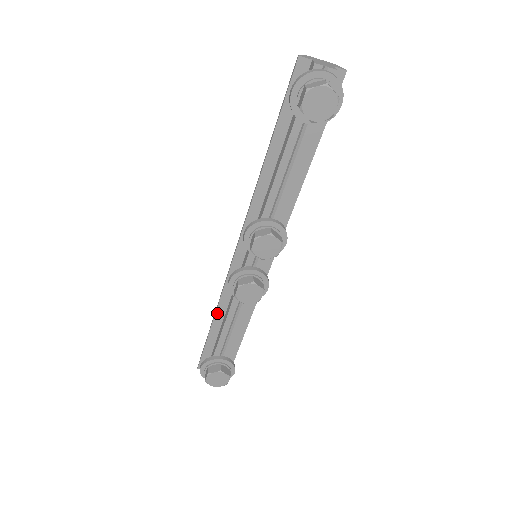
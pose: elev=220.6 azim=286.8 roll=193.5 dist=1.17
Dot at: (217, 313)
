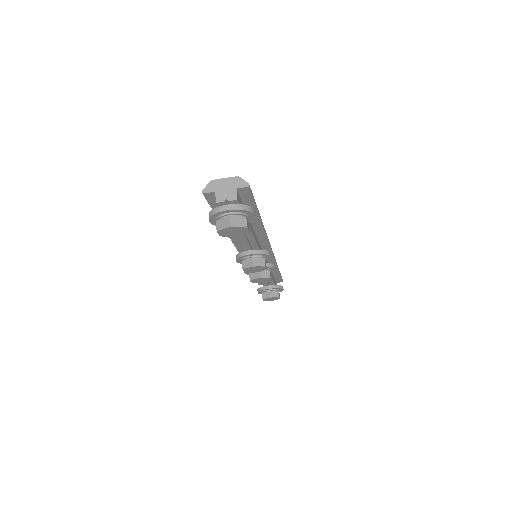
Dot at: occluded
